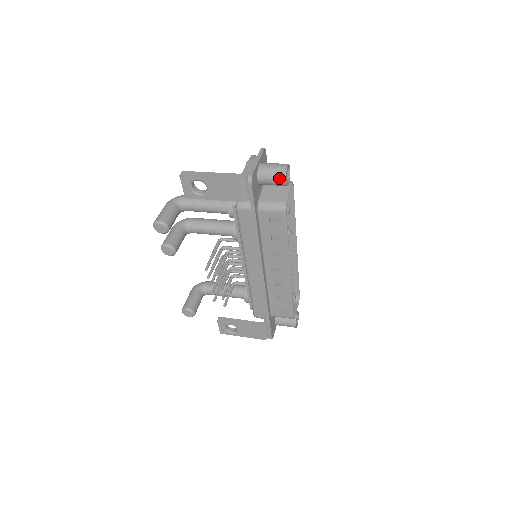
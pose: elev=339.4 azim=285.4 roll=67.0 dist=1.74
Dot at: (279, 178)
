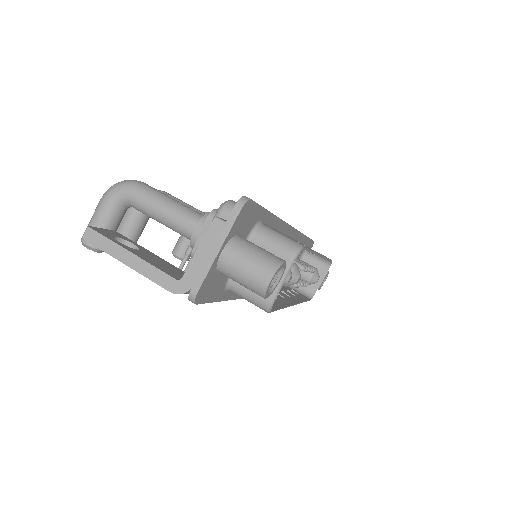
Dot at: occluded
